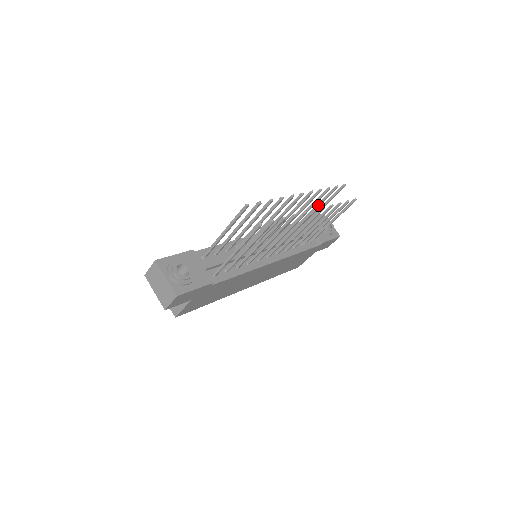
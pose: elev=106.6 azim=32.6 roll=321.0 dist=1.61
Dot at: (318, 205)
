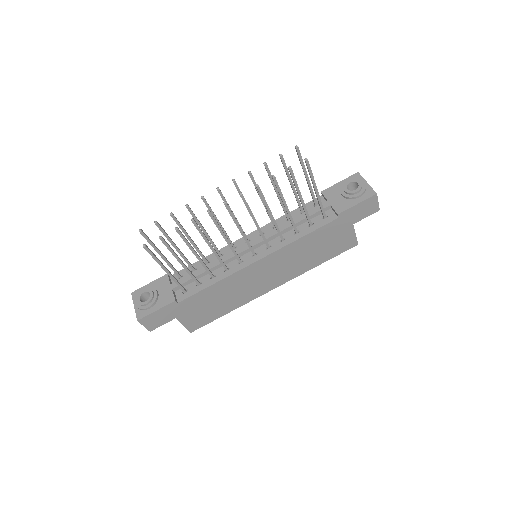
Dot at: (289, 180)
